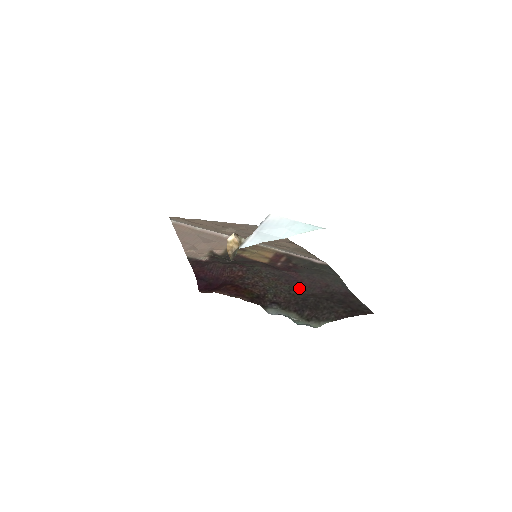
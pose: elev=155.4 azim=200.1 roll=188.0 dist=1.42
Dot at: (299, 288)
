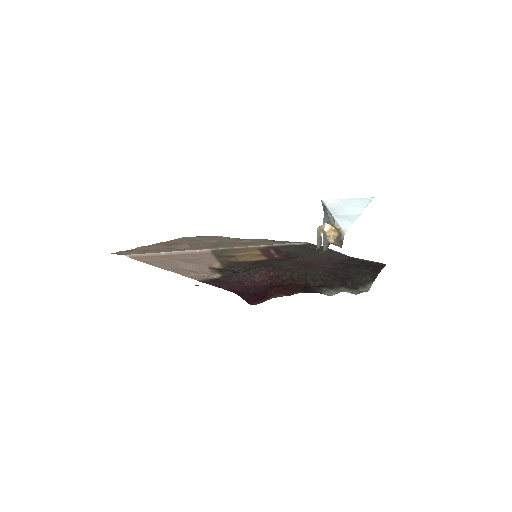
Dot at: (319, 268)
